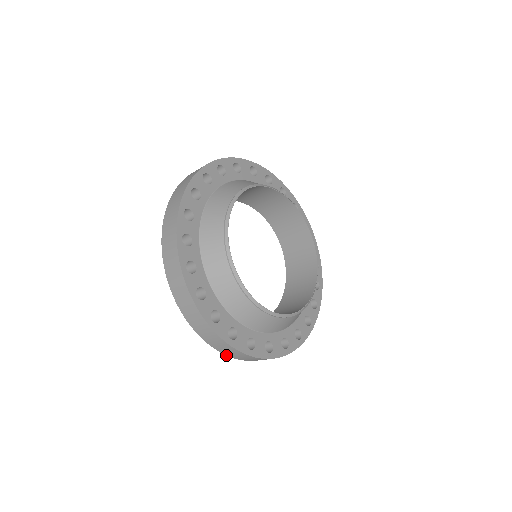
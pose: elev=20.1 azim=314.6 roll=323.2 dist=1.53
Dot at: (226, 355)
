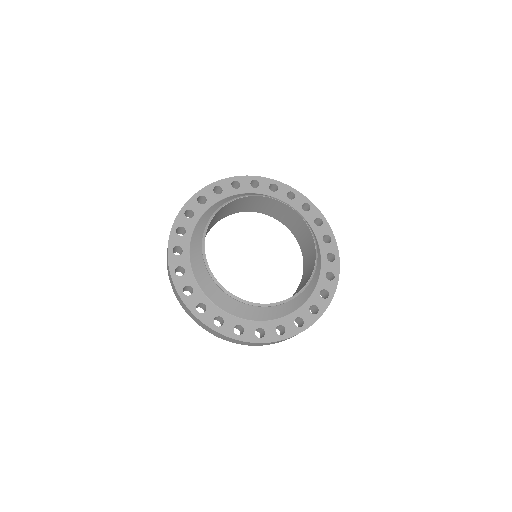
Dot at: (248, 345)
